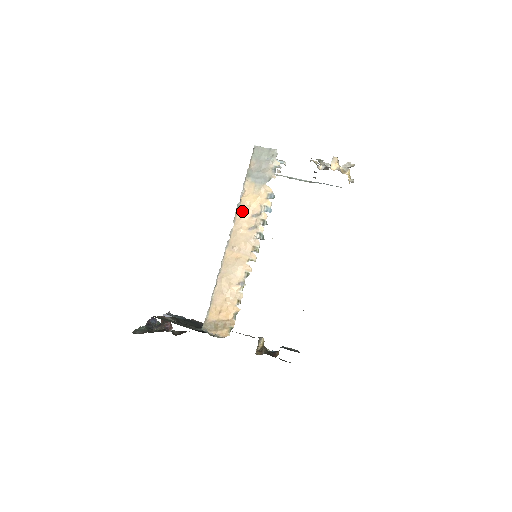
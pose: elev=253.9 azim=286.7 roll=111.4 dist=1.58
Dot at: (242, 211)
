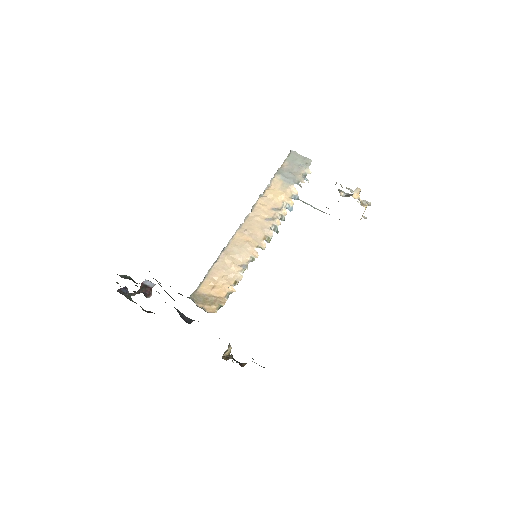
Dot at: (263, 201)
